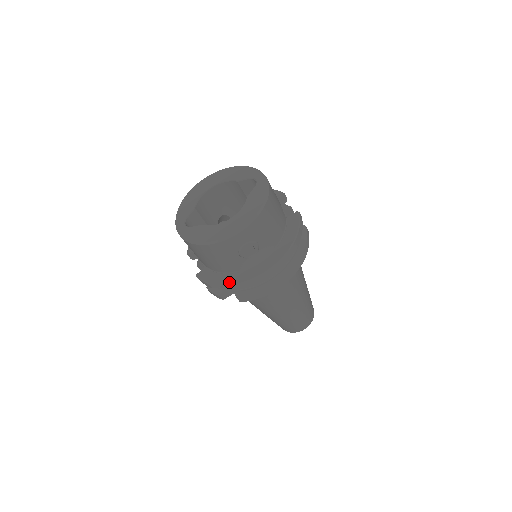
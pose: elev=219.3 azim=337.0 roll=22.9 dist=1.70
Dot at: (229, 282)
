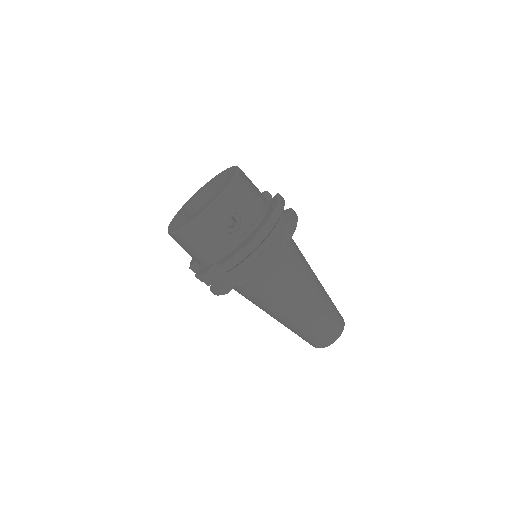
Dot at: (221, 263)
